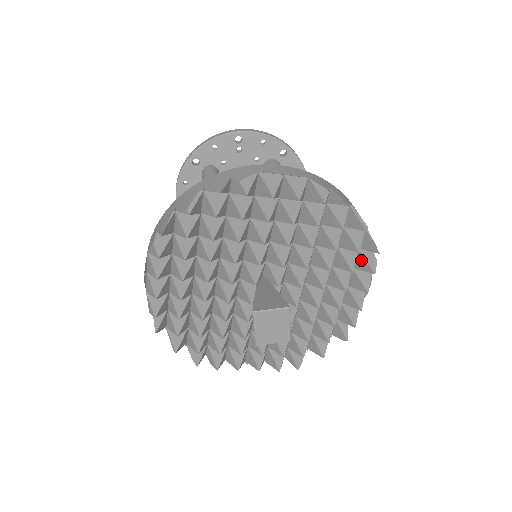
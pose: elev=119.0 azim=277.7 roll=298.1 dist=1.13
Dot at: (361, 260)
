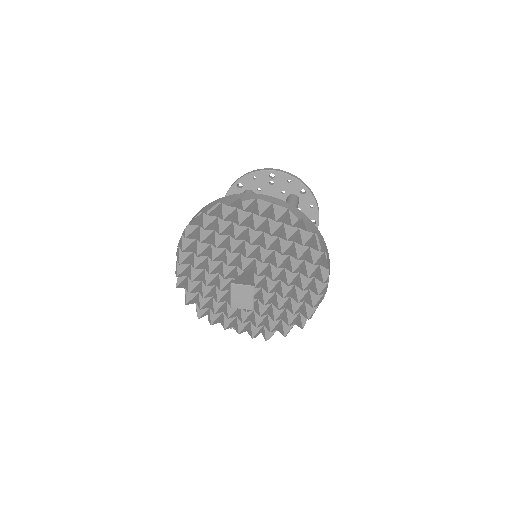
Dot at: (319, 272)
